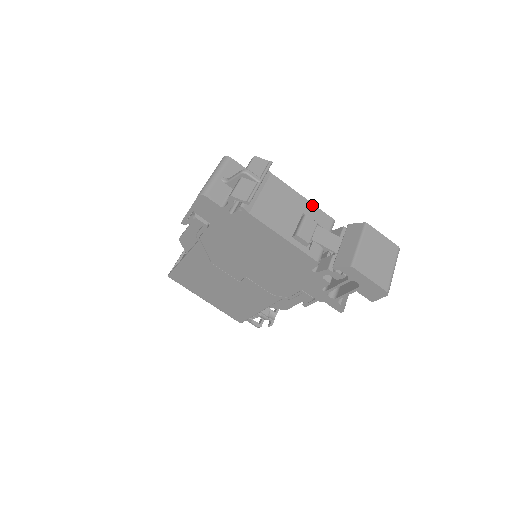
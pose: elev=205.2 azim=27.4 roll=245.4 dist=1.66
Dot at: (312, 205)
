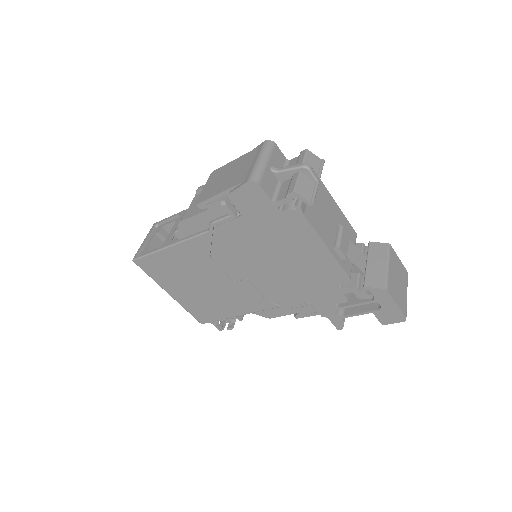
Dot at: (343, 215)
